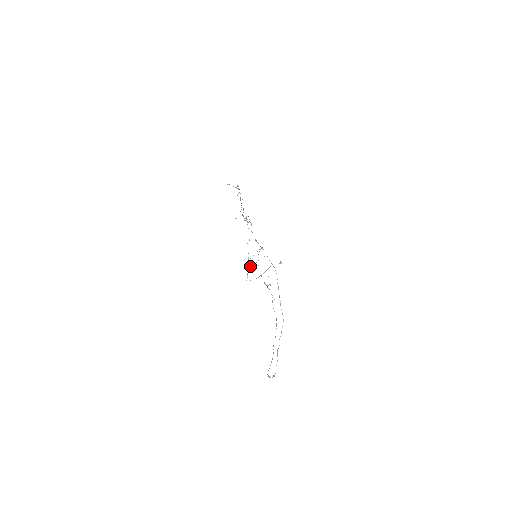
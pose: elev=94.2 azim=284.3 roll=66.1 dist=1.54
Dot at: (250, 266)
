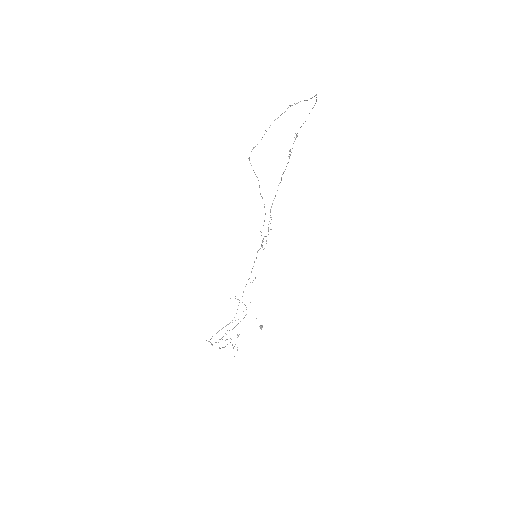
Dot at: (218, 342)
